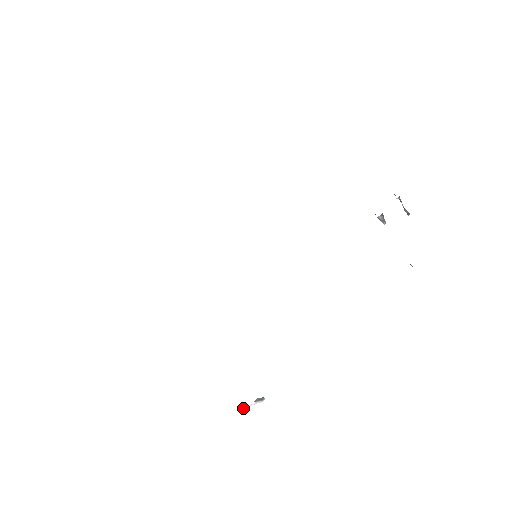
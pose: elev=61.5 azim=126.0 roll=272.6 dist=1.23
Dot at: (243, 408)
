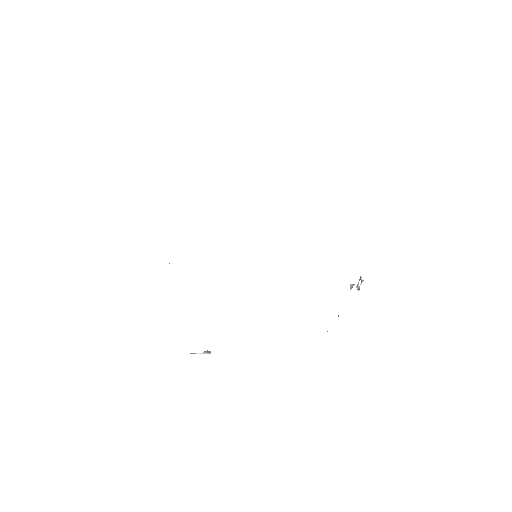
Dot at: occluded
